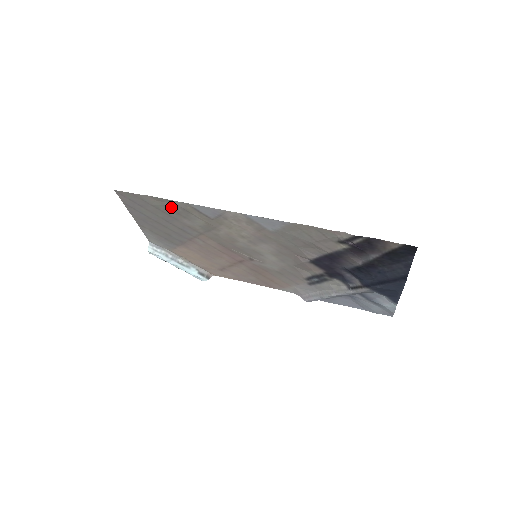
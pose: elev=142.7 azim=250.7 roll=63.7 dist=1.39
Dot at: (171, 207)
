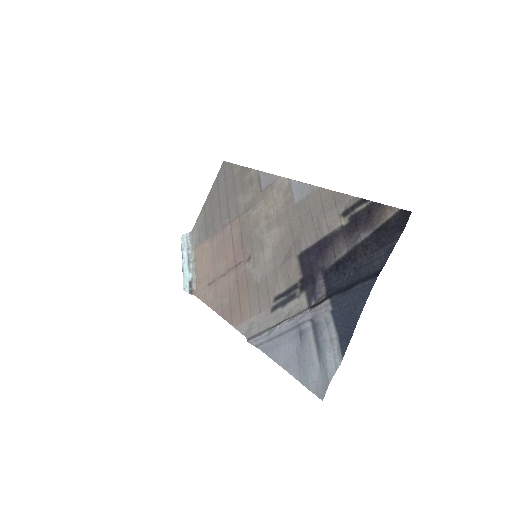
Dot at: (244, 178)
